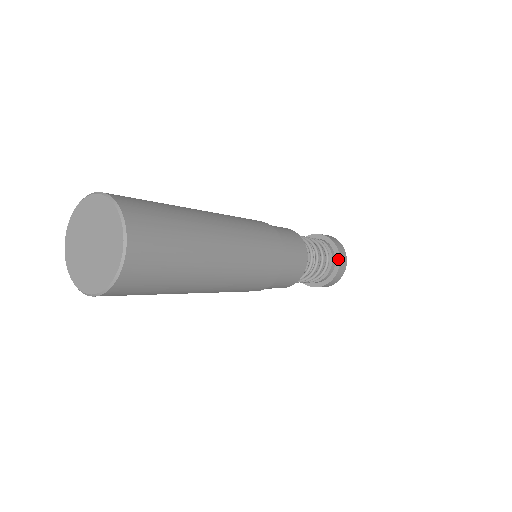
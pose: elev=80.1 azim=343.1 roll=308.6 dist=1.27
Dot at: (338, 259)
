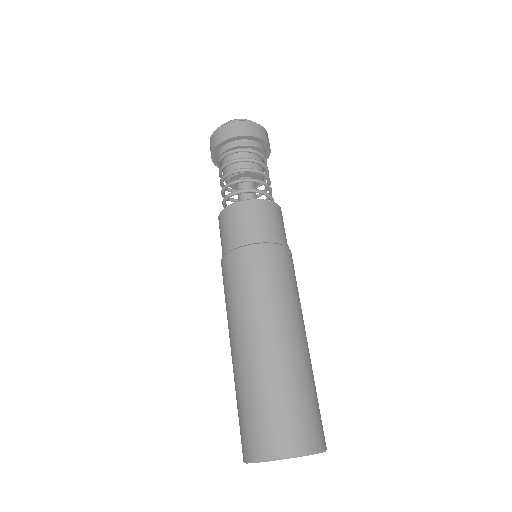
Dot at: occluded
